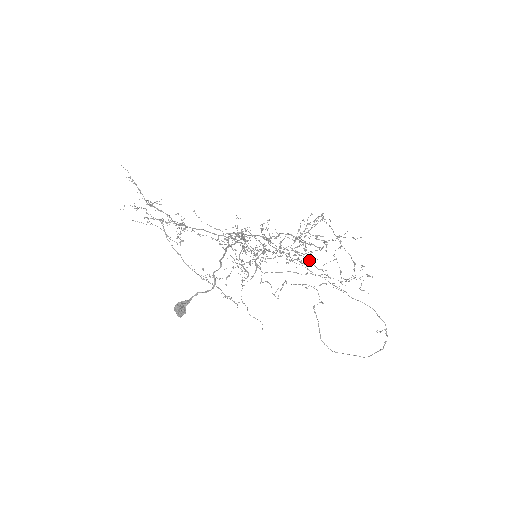
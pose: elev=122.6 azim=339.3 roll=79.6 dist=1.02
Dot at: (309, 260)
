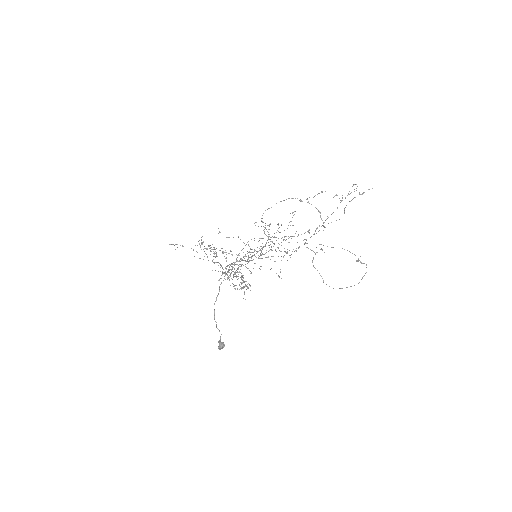
Dot at: (245, 299)
